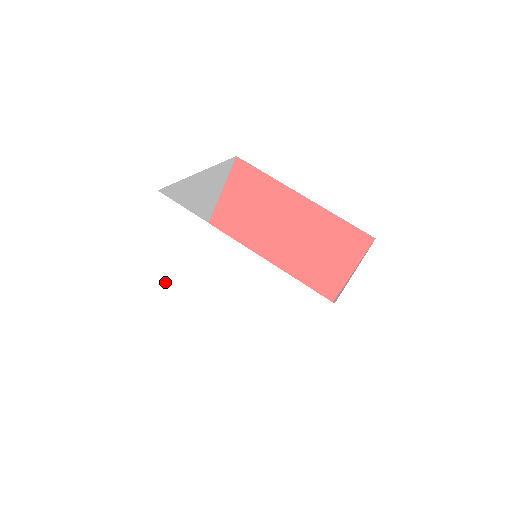
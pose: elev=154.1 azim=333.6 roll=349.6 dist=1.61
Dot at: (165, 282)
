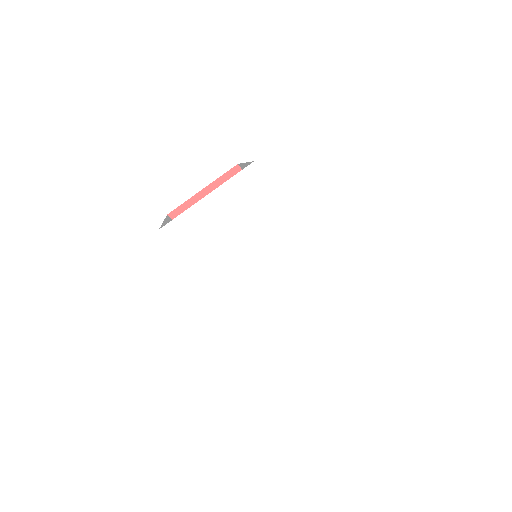
Dot at: (203, 248)
